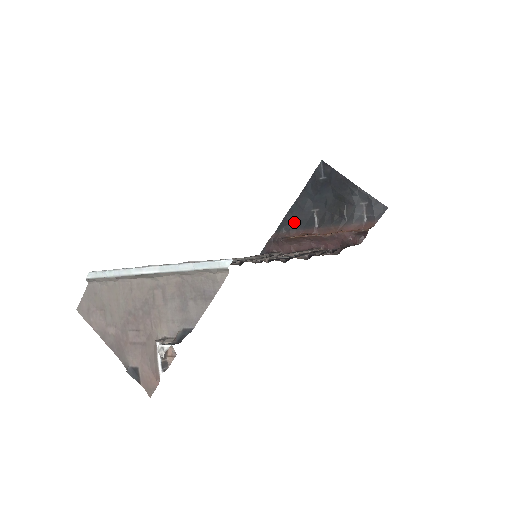
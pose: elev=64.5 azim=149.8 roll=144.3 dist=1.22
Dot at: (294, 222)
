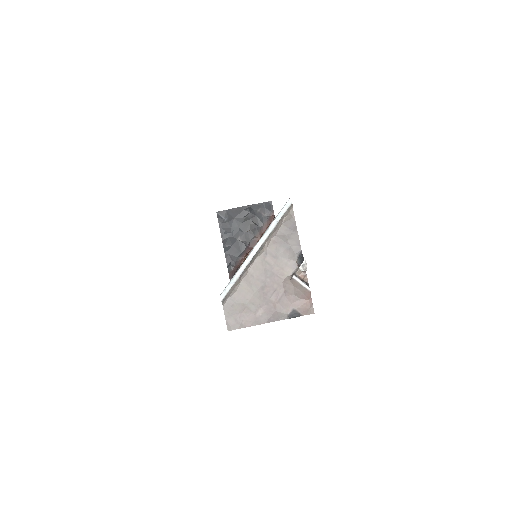
Dot at: (234, 256)
